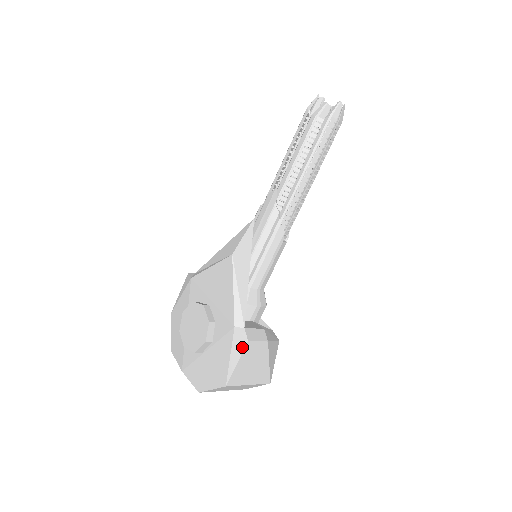
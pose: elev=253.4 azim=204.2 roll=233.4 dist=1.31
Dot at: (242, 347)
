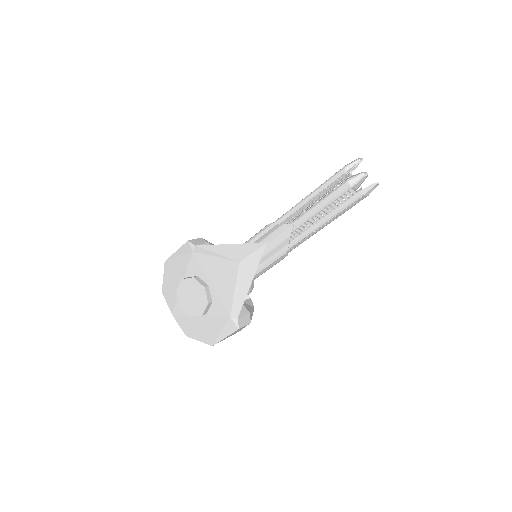
Dot at: (233, 331)
